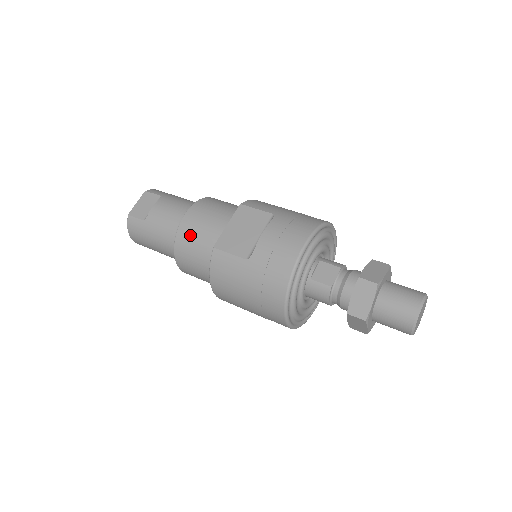
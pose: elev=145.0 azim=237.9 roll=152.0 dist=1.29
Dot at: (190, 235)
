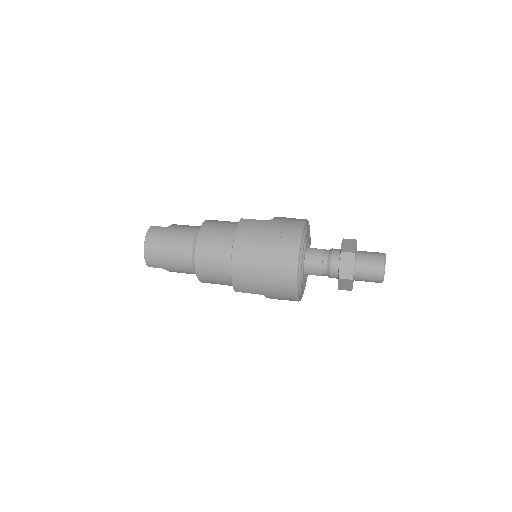
Dot at: (215, 223)
